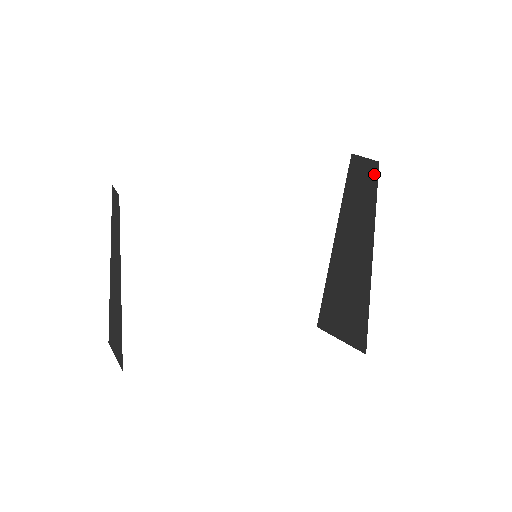
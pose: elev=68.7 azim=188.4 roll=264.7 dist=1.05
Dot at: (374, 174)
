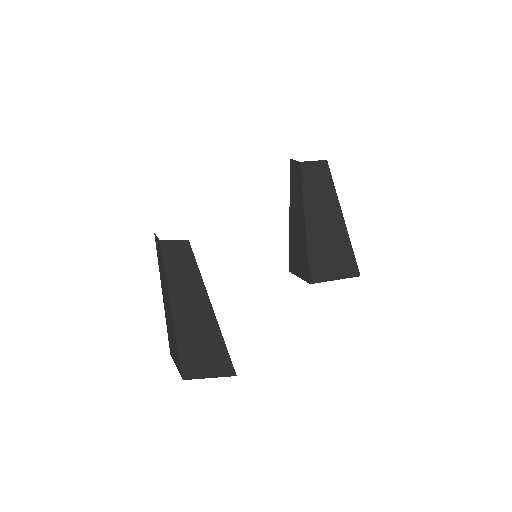
Dot at: (326, 168)
